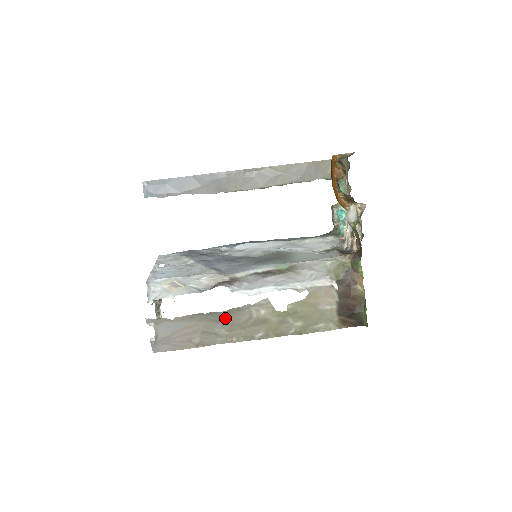
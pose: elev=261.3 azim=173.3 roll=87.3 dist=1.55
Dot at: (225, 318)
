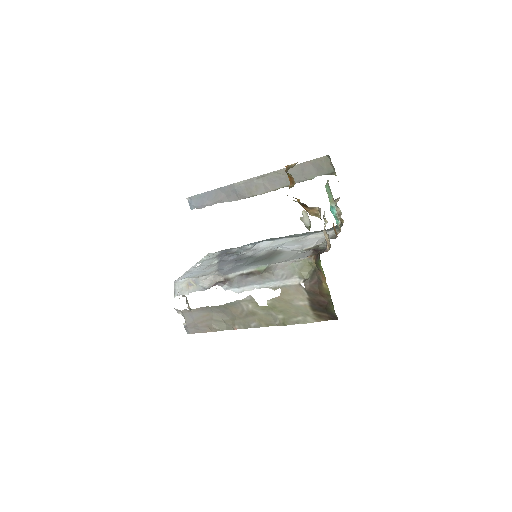
Dot at: (226, 310)
